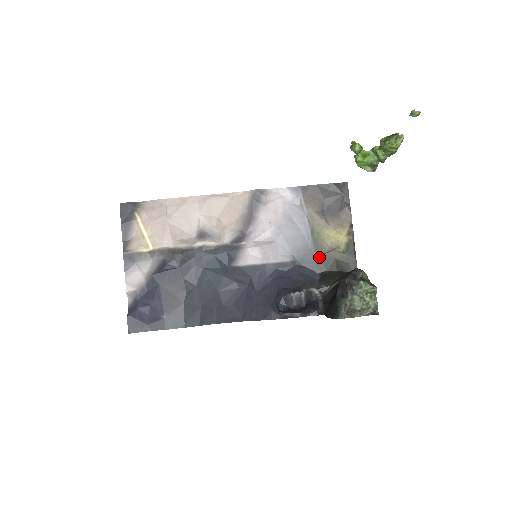
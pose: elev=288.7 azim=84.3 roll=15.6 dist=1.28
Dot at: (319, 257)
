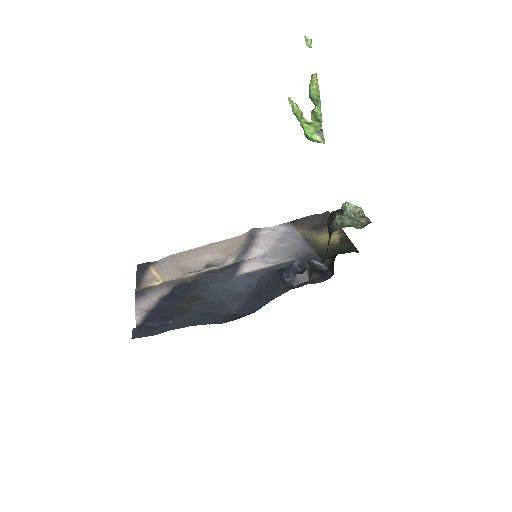
Dot at: (318, 252)
